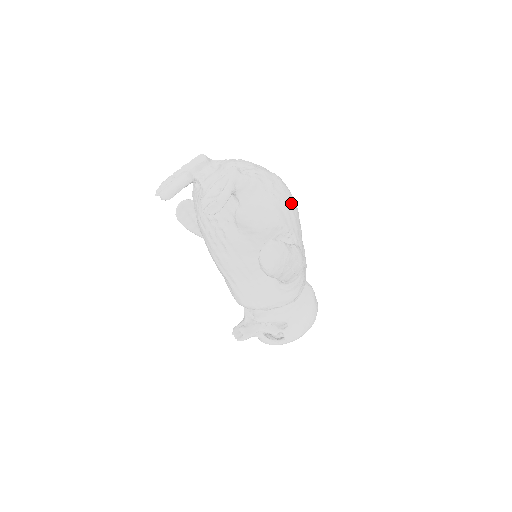
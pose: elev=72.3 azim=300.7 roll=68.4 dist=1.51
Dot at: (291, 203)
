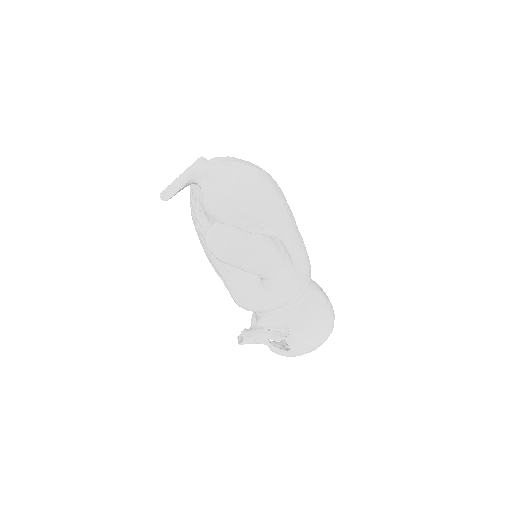
Dot at: (266, 193)
